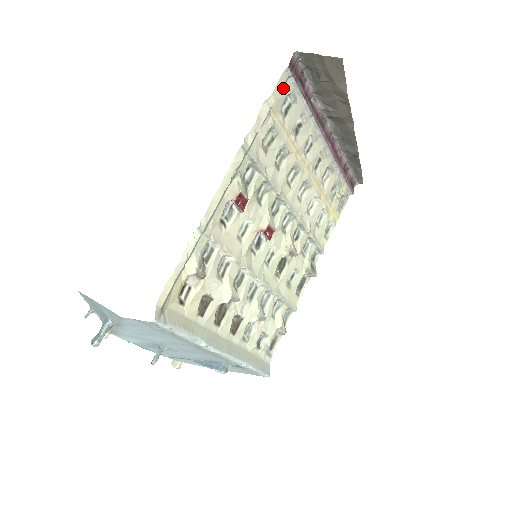
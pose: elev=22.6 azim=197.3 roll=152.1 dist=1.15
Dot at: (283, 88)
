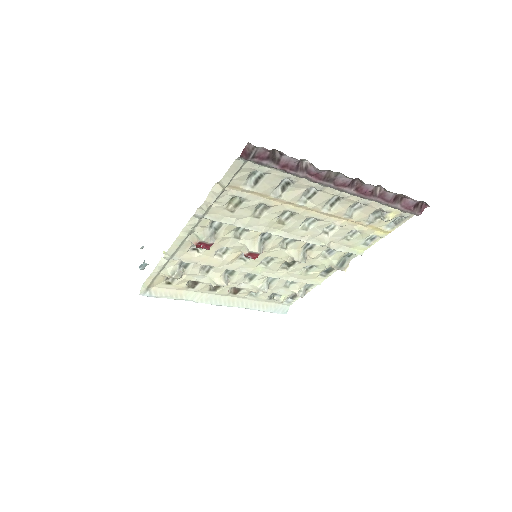
Dot at: (242, 169)
